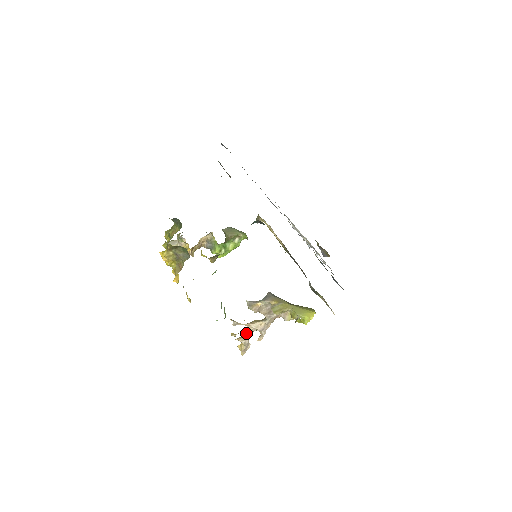
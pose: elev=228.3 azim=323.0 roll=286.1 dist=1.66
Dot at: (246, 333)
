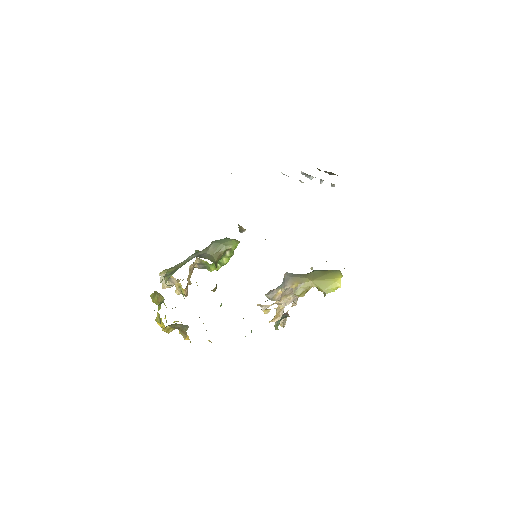
Dot at: (278, 311)
